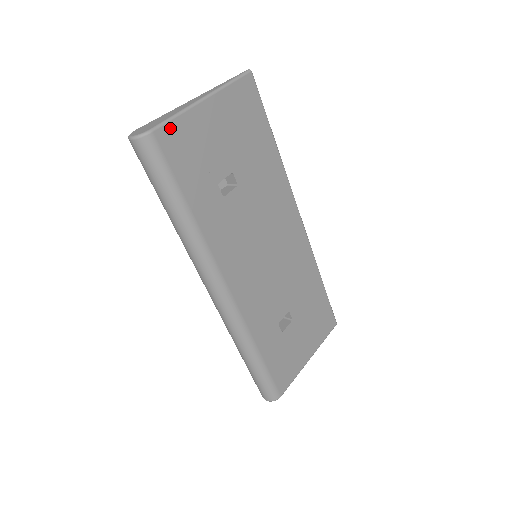
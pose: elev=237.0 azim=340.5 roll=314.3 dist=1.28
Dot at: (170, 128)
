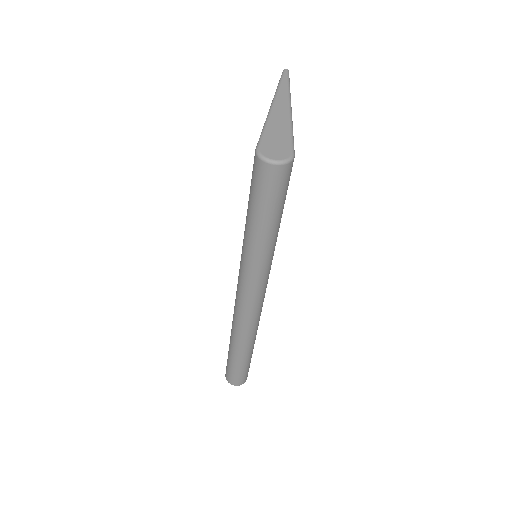
Dot at: occluded
